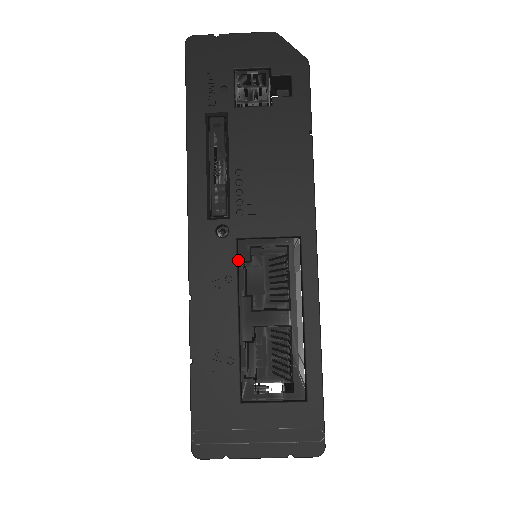
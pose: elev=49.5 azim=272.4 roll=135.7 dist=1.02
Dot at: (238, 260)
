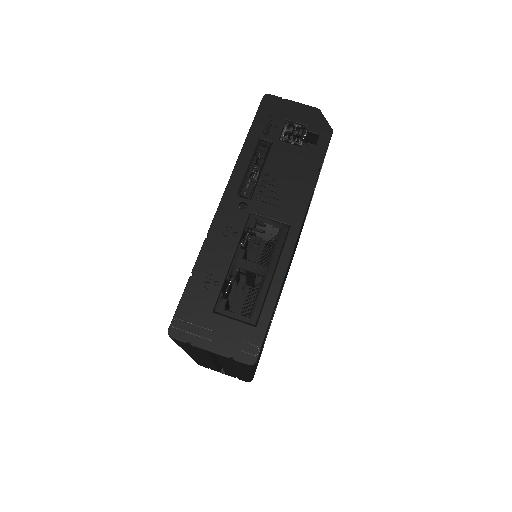
Dot at: occluded
